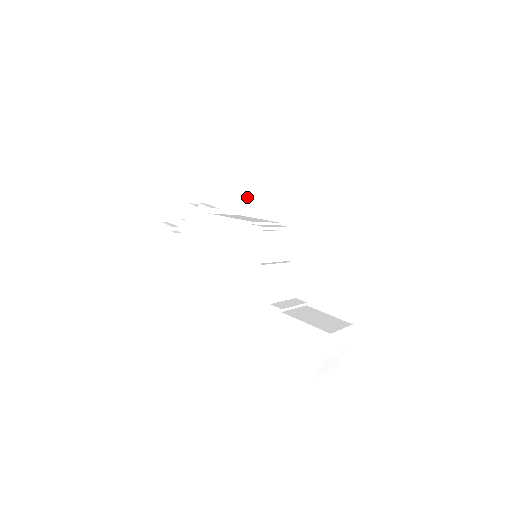
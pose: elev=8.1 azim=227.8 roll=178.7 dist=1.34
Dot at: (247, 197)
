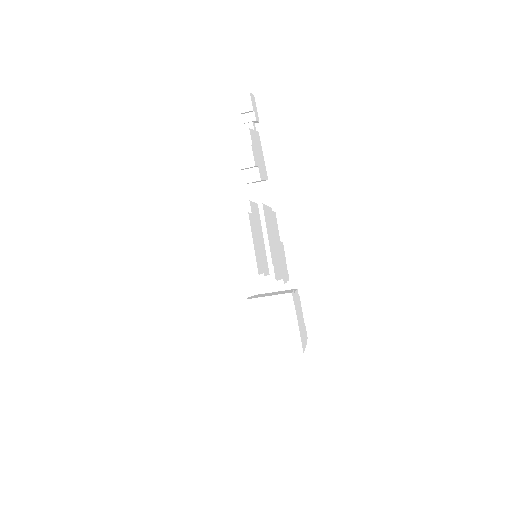
Dot at: occluded
